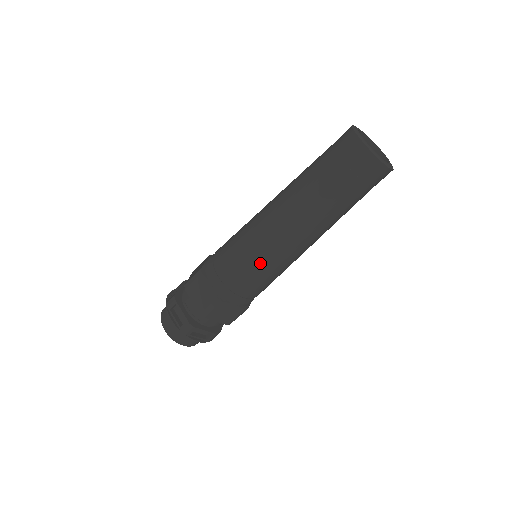
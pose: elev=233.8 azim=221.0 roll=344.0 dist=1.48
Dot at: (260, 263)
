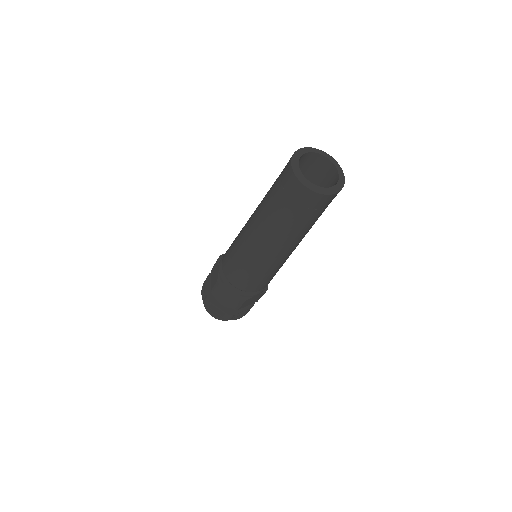
Dot at: (262, 274)
